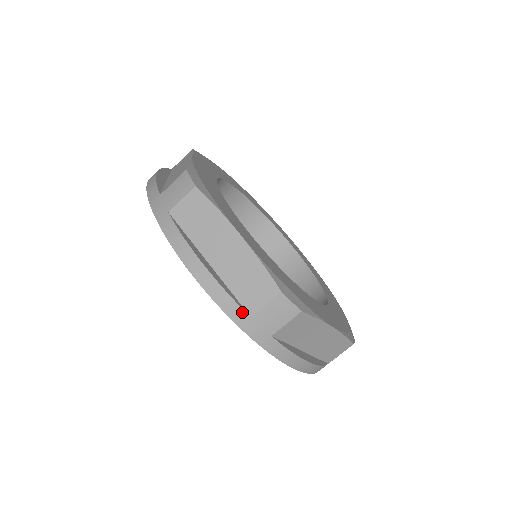
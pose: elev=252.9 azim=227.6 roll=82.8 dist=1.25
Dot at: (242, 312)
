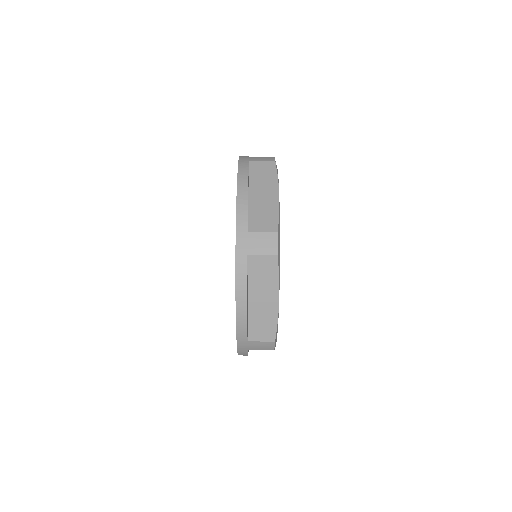
Dot at: (246, 225)
